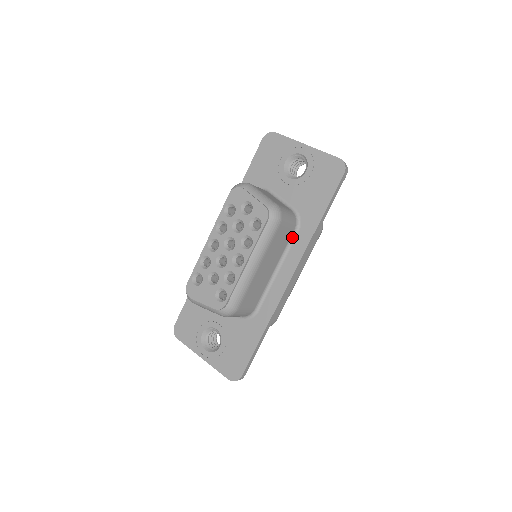
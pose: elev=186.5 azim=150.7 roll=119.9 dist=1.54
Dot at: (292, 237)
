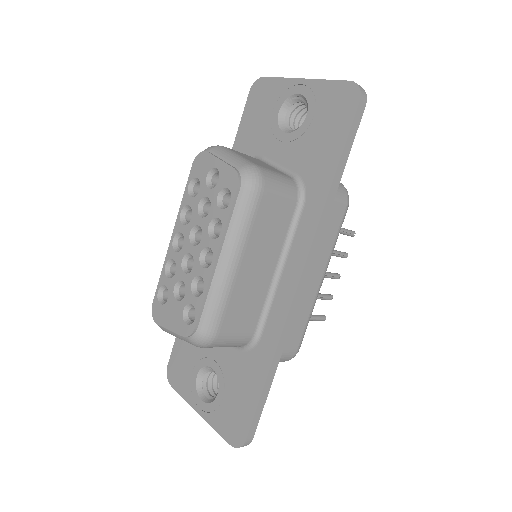
Dot at: (295, 216)
